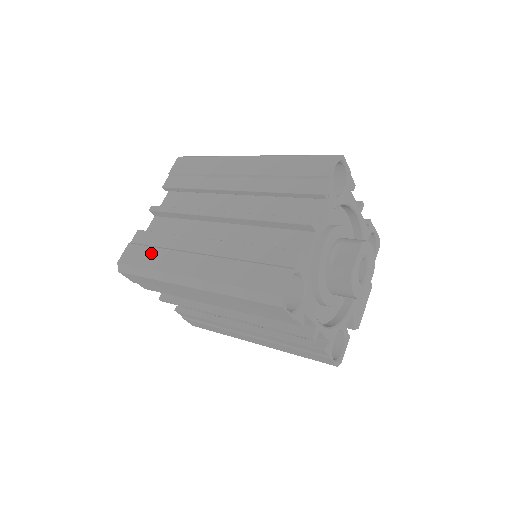
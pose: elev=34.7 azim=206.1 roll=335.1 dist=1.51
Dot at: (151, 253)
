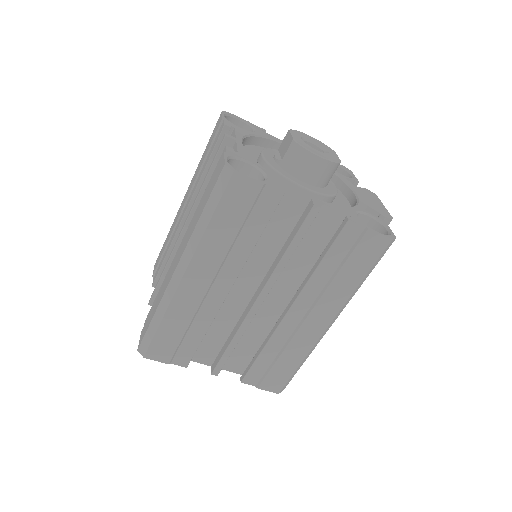
Dot at: (153, 308)
